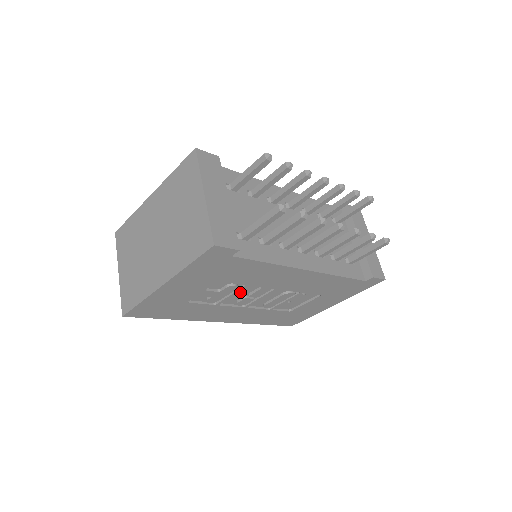
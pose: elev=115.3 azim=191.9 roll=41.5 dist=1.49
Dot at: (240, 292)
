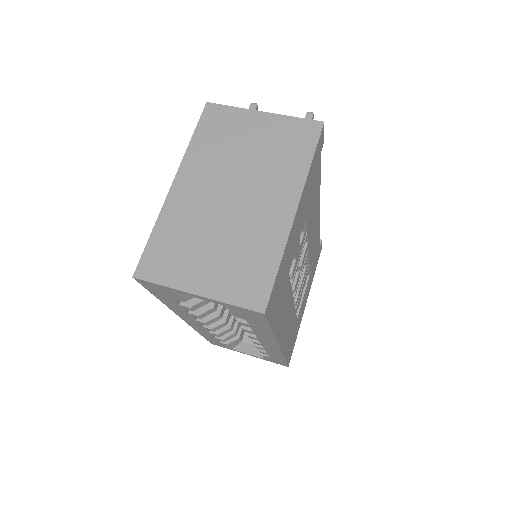
Dot at: occluded
